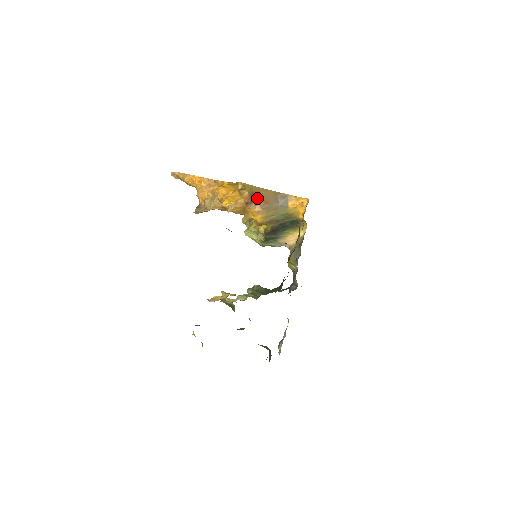
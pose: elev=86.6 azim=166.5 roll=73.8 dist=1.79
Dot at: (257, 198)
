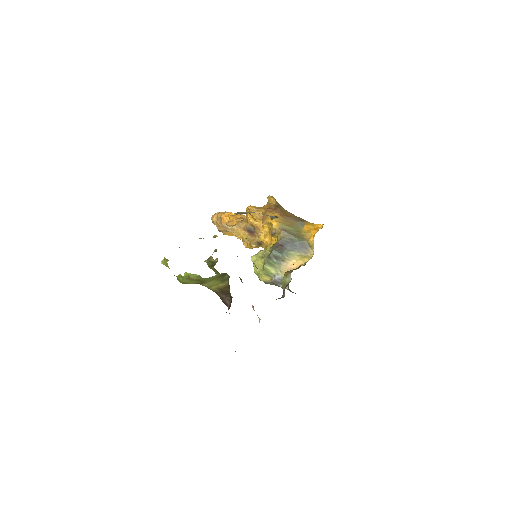
Dot at: (280, 209)
